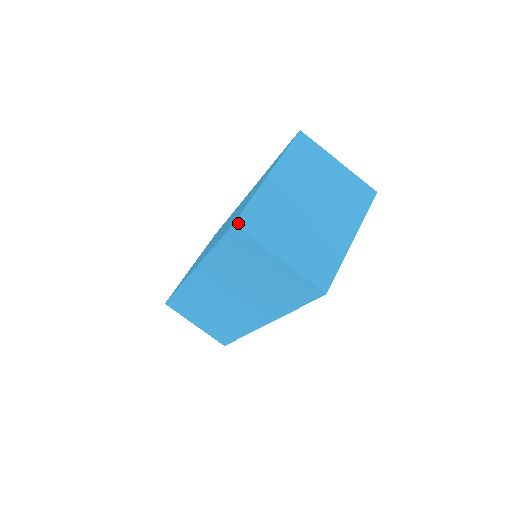
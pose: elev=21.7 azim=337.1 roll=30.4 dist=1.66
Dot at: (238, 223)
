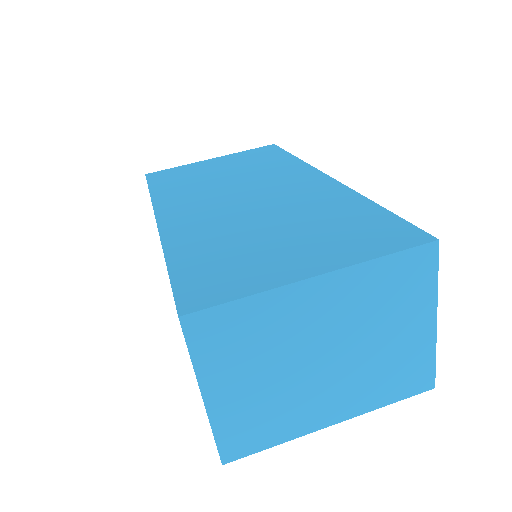
Dot at: (188, 320)
